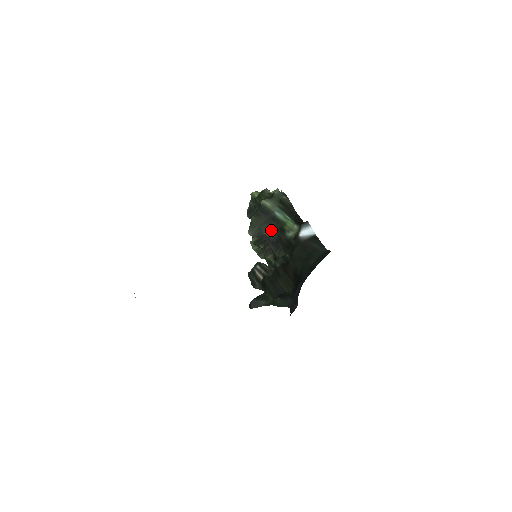
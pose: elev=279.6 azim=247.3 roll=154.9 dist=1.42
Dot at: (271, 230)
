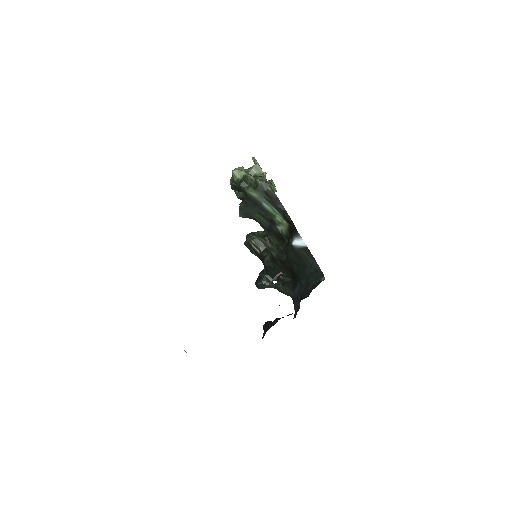
Dot at: (261, 218)
